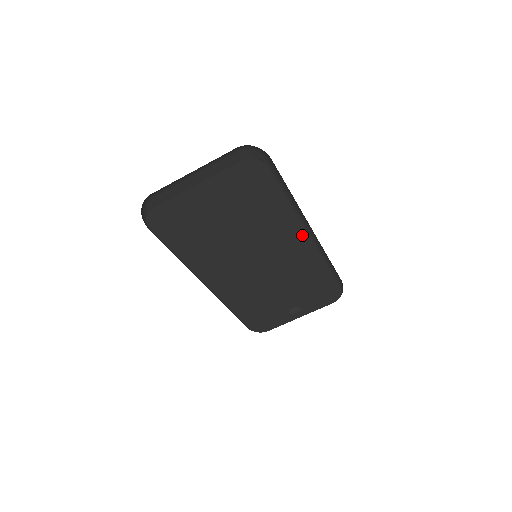
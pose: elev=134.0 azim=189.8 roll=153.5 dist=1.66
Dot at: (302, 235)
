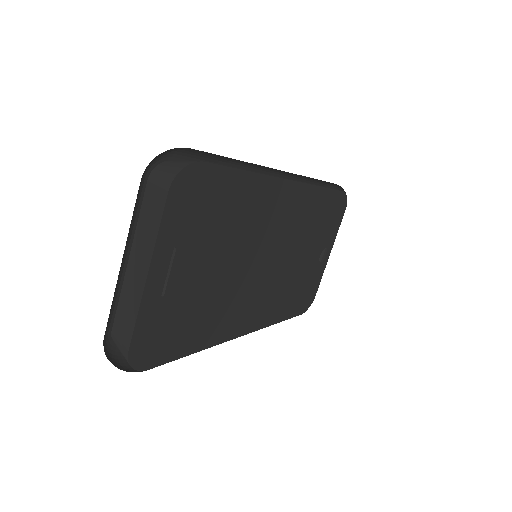
Dot at: (284, 188)
